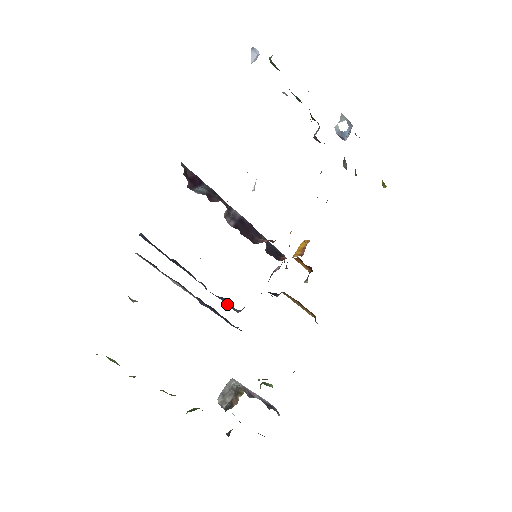
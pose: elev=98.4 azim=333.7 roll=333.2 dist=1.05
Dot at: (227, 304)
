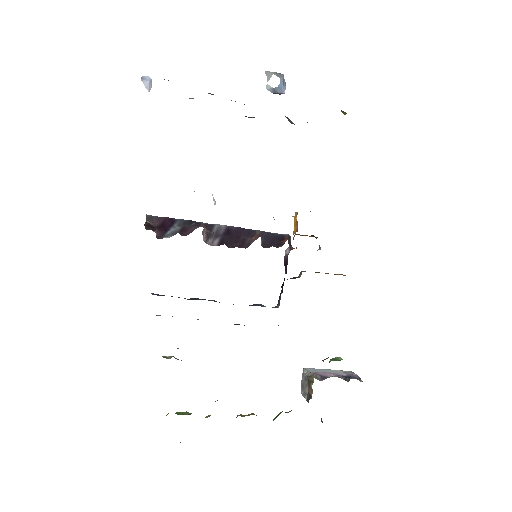
Dot at: (263, 306)
